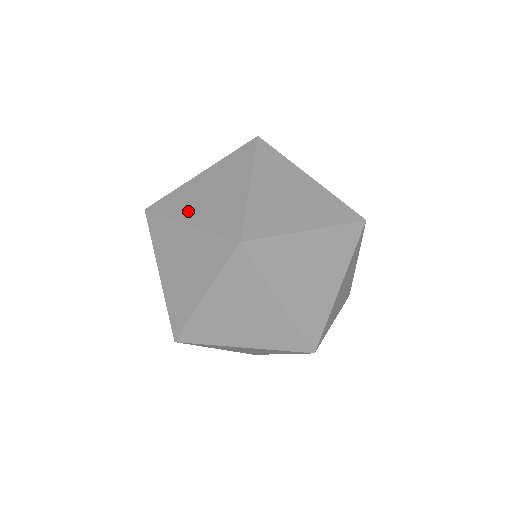
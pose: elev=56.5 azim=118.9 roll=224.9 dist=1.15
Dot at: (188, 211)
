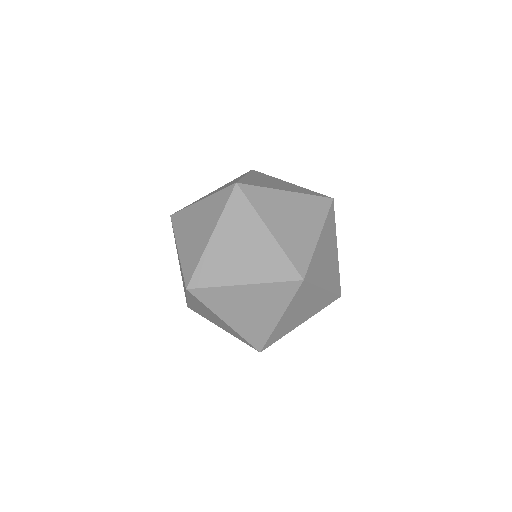
Dot at: occluded
